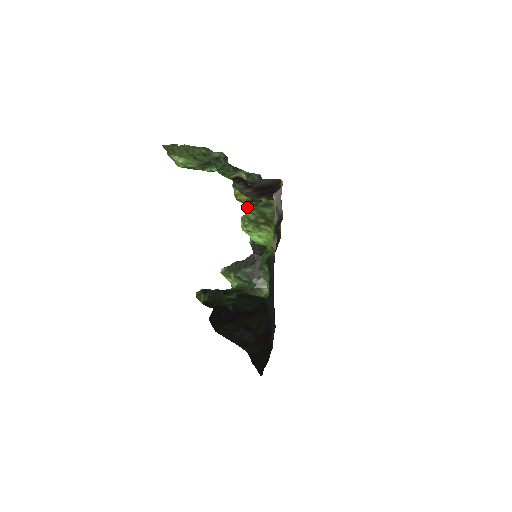
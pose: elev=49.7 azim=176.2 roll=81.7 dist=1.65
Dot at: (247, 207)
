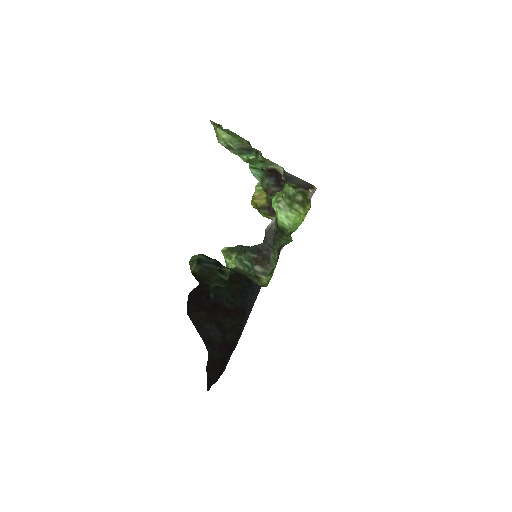
Dot at: occluded
